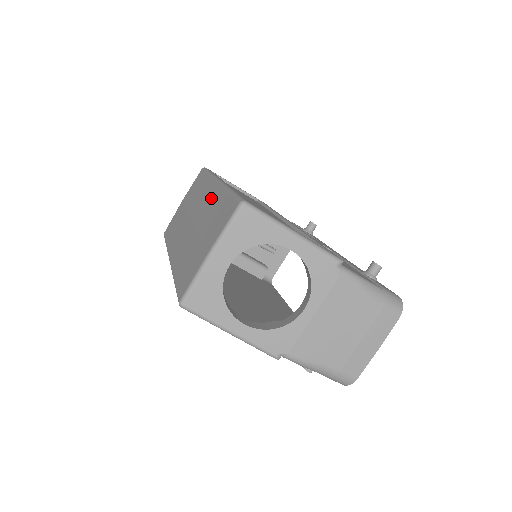
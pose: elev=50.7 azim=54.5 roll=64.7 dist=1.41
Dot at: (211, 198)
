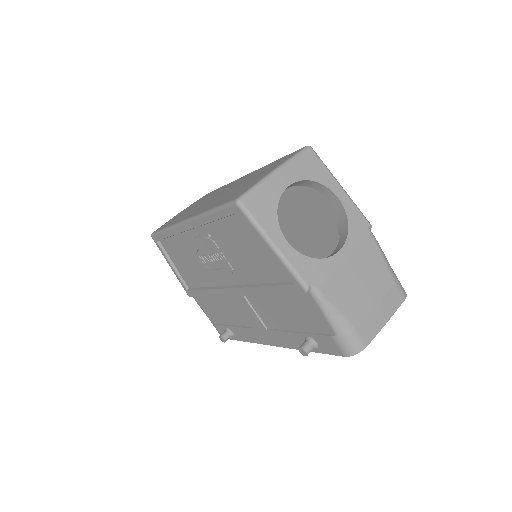
Dot at: (247, 176)
